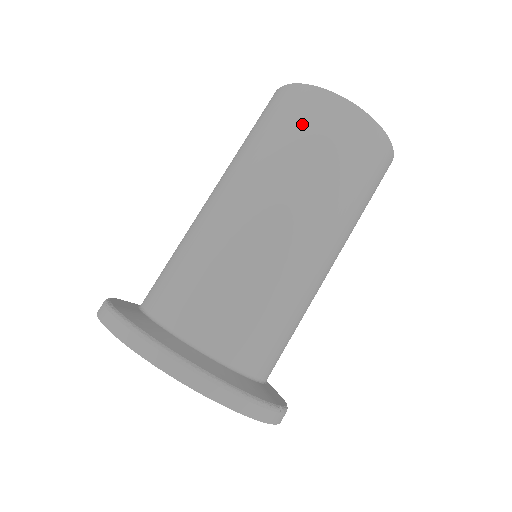
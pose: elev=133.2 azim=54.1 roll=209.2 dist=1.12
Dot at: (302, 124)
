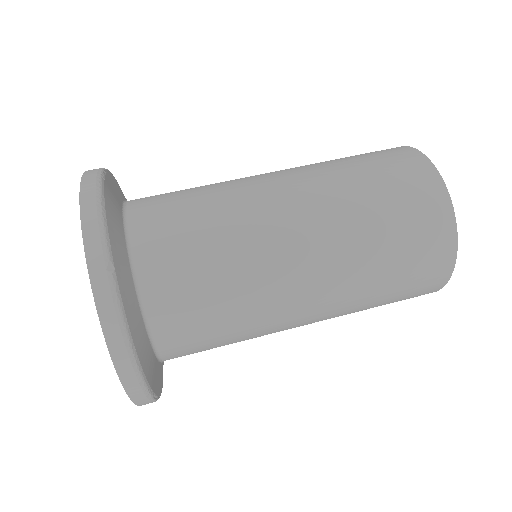
Dot at: occluded
